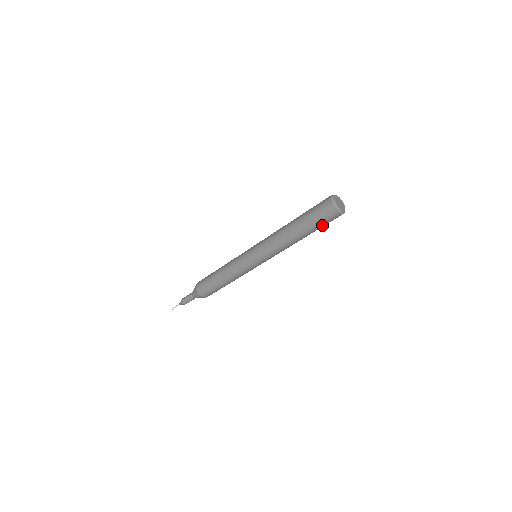
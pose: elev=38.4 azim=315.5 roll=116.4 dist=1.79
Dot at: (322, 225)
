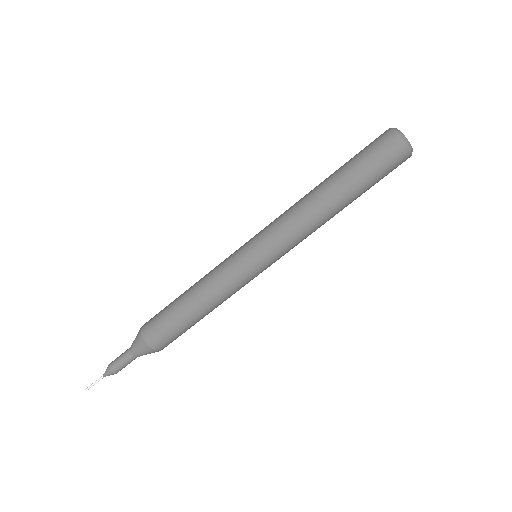
Dot at: (368, 163)
